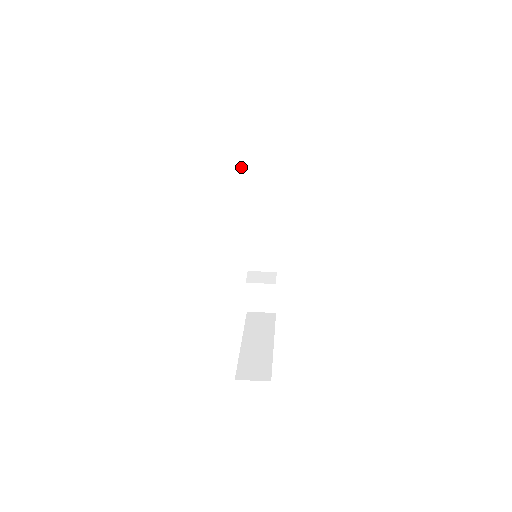
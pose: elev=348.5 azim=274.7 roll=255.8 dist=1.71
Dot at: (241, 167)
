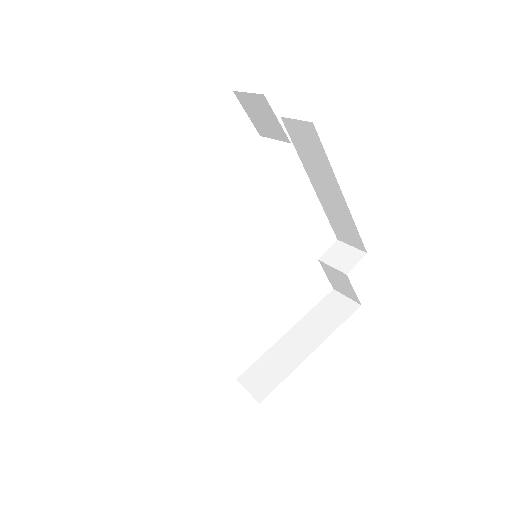
Dot at: (252, 122)
